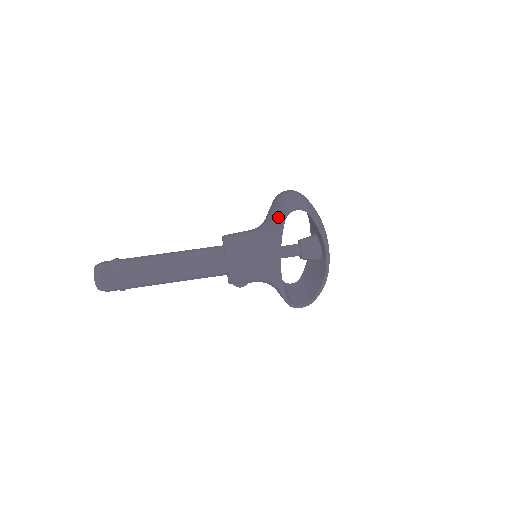
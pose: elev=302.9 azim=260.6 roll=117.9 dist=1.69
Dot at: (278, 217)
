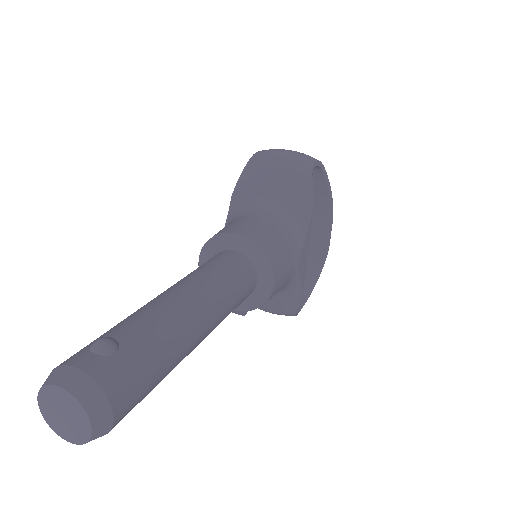
Dot at: (298, 181)
